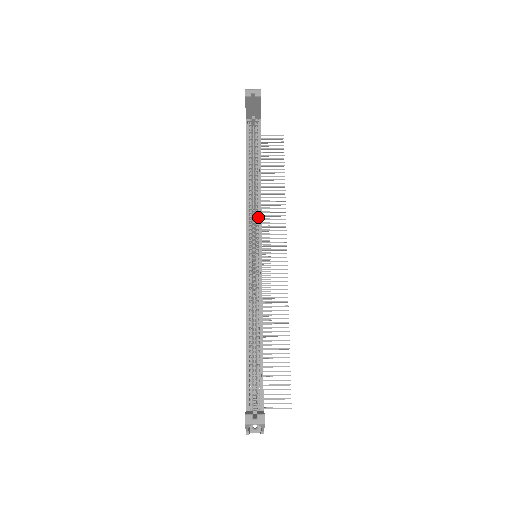
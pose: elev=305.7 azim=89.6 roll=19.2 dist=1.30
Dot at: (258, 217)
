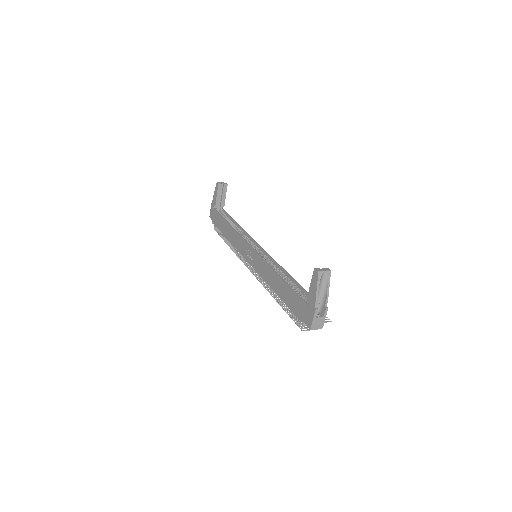
Dot at: (248, 238)
